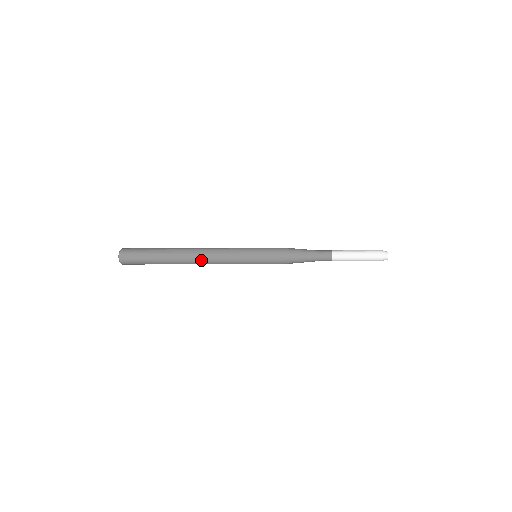
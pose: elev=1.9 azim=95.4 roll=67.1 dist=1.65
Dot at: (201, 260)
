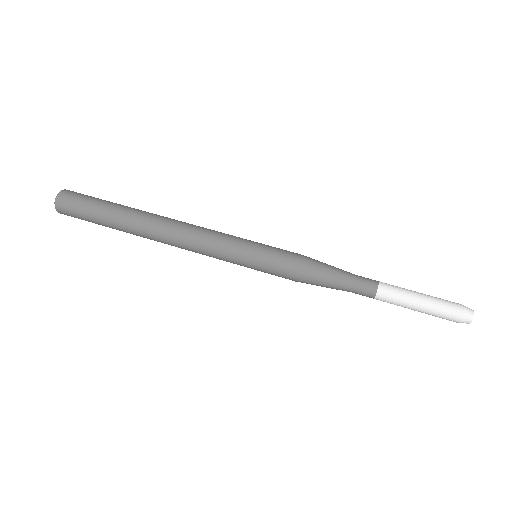
Dot at: (171, 243)
